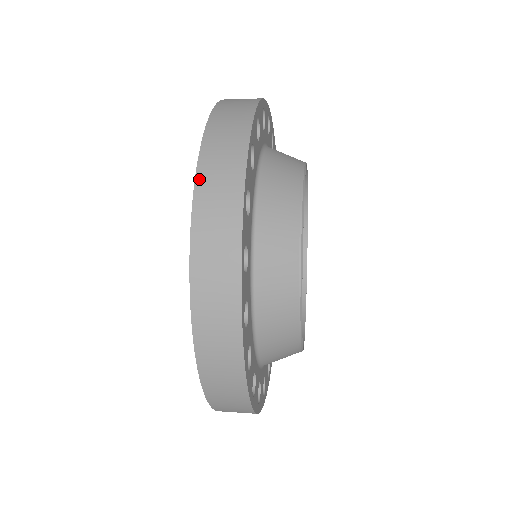
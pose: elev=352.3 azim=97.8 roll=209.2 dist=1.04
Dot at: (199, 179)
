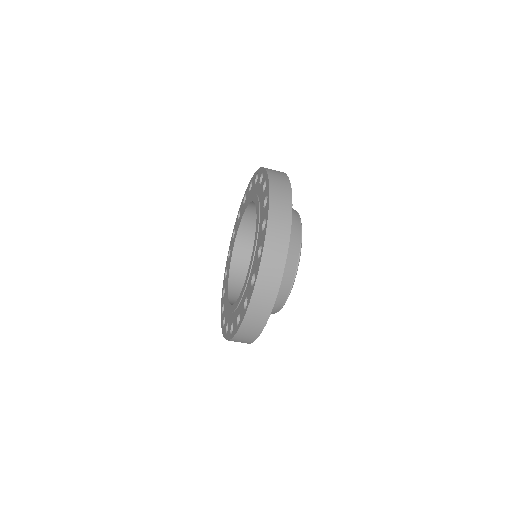
Dot at: (270, 214)
